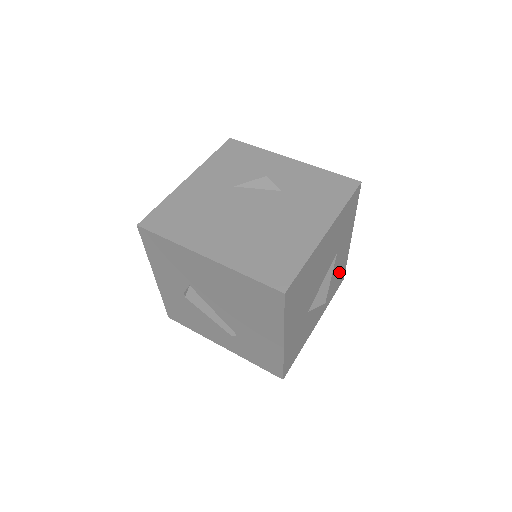
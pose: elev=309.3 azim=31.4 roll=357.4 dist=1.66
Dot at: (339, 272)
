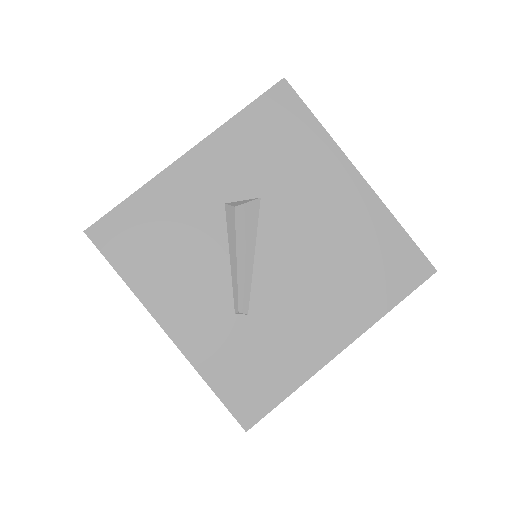
Dot at: occluded
